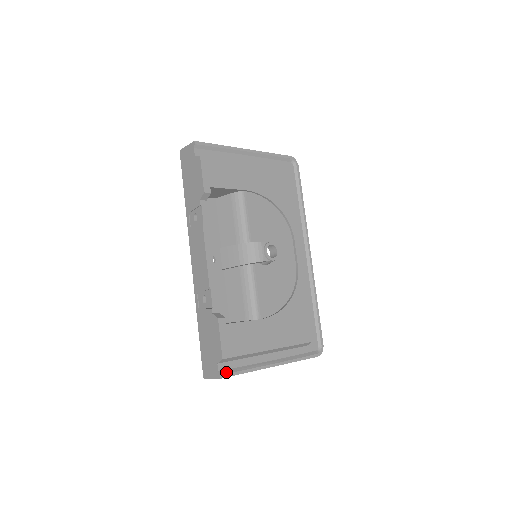
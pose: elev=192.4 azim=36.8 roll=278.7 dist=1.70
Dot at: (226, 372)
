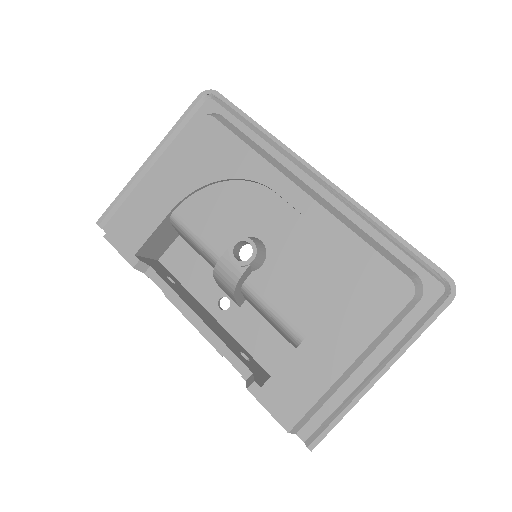
Dot at: (314, 437)
